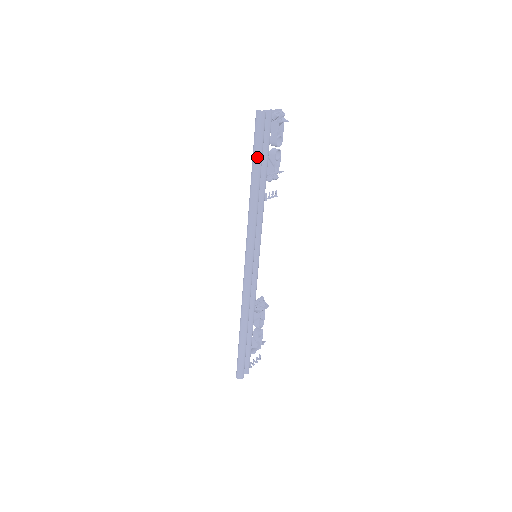
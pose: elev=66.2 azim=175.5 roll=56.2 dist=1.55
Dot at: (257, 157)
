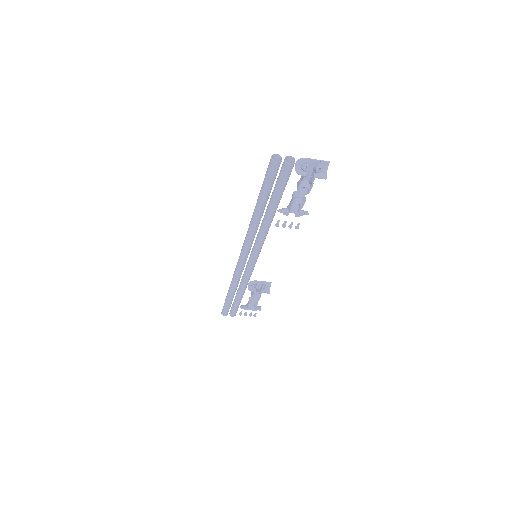
Dot at: (261, 192)
